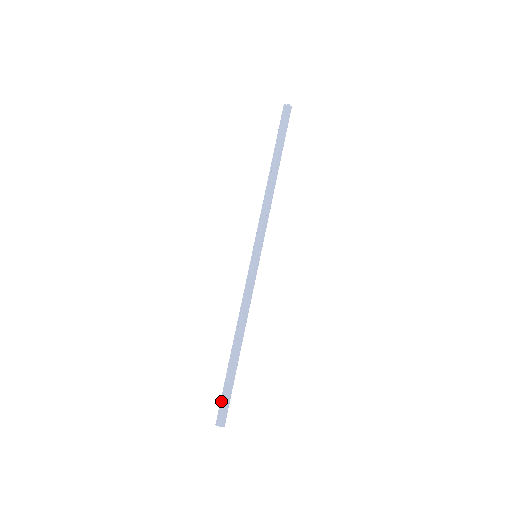
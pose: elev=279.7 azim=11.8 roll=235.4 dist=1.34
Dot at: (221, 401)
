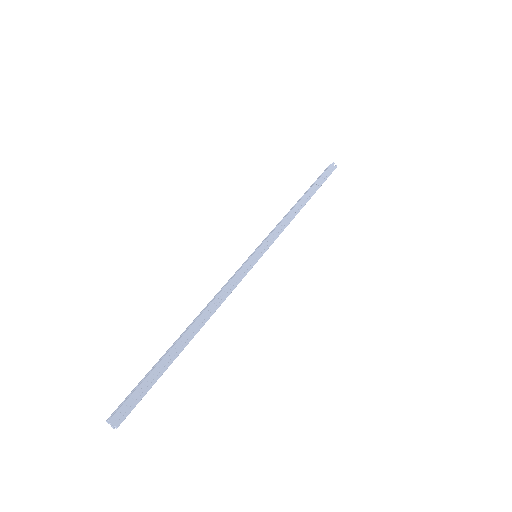
Dot at: (132, 390)
